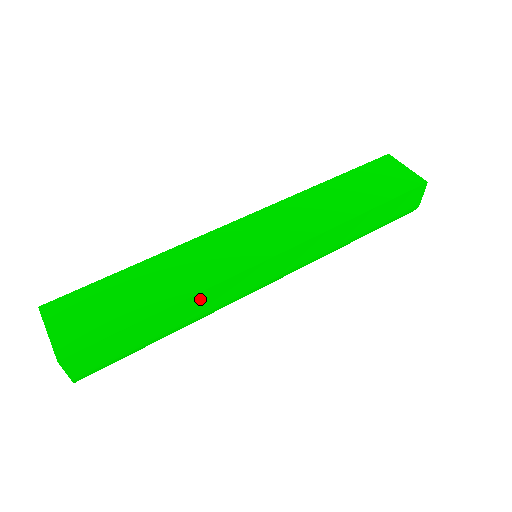
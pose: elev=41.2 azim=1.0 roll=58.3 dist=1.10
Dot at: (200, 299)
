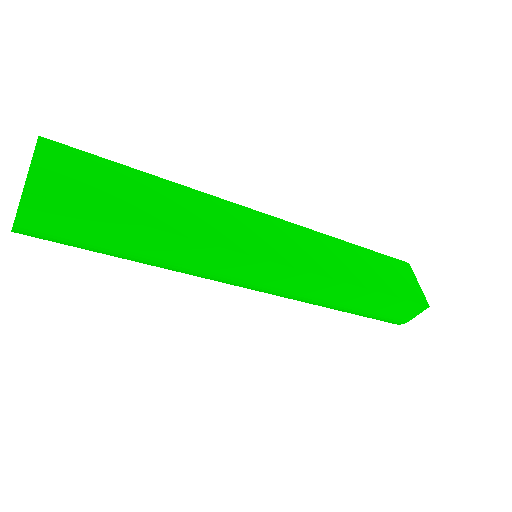
Dot at: (192, 248)
